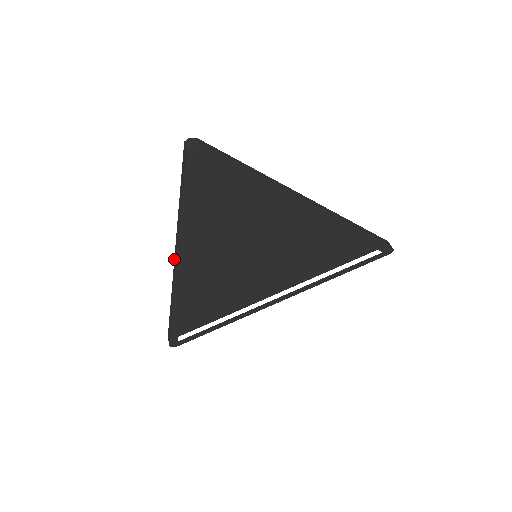
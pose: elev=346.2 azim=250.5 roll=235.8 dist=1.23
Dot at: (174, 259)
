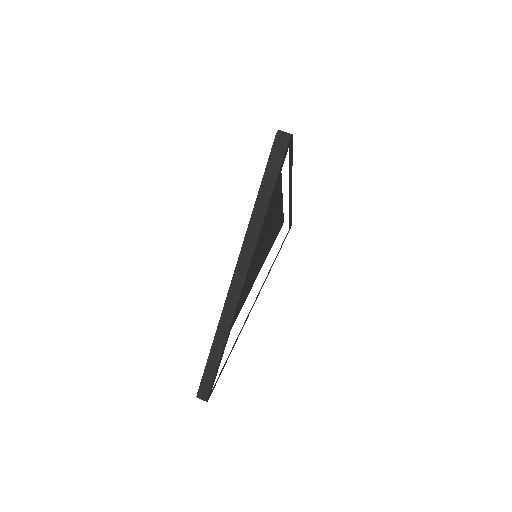
Dot at: (233, 277)
